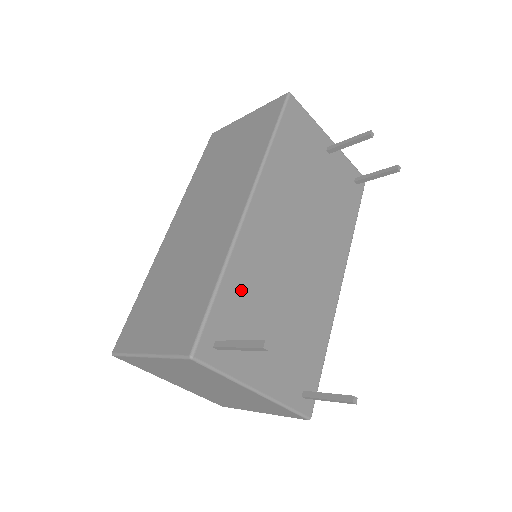
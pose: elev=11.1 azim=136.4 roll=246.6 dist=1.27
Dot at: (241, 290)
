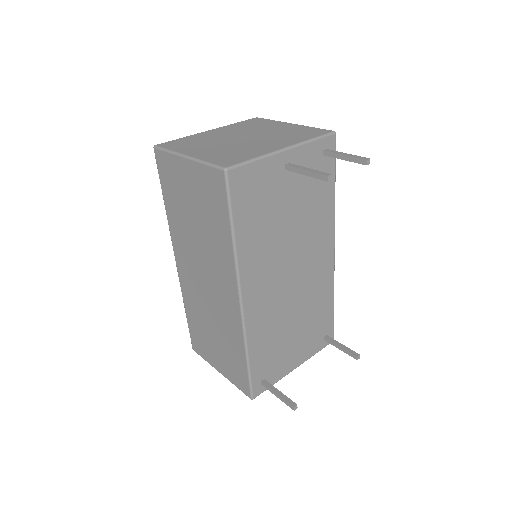
Dot at: (263, 347)
